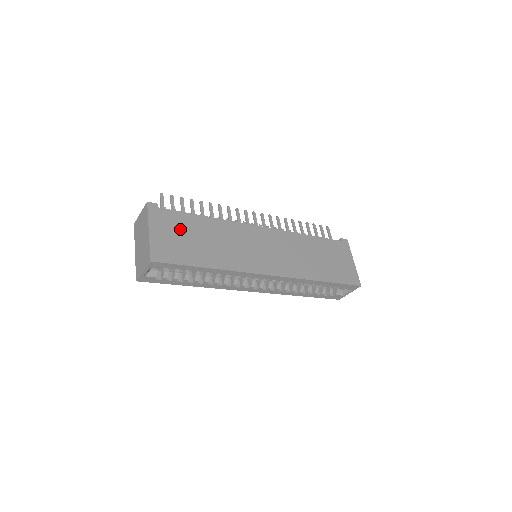
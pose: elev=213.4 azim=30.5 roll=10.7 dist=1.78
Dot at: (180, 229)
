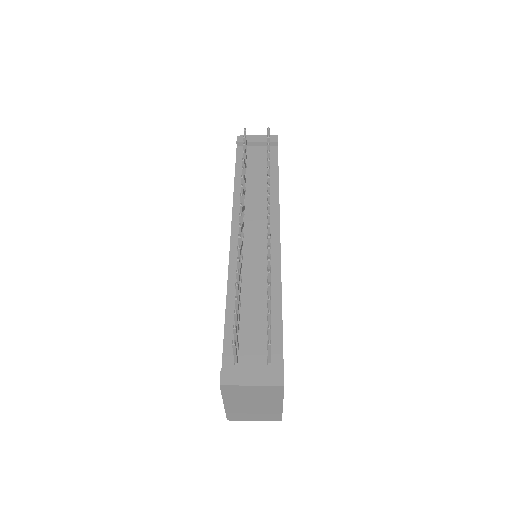
Dot at: occluded
